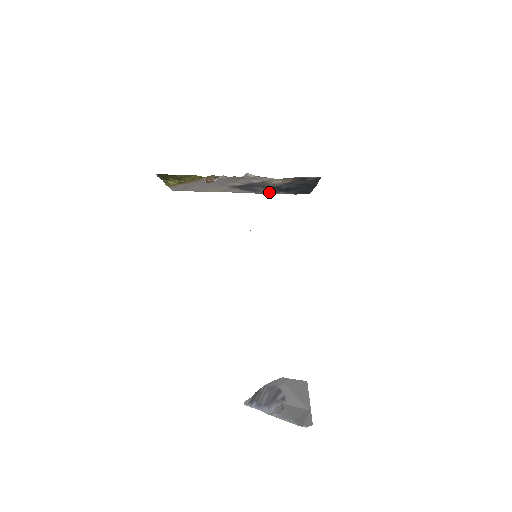
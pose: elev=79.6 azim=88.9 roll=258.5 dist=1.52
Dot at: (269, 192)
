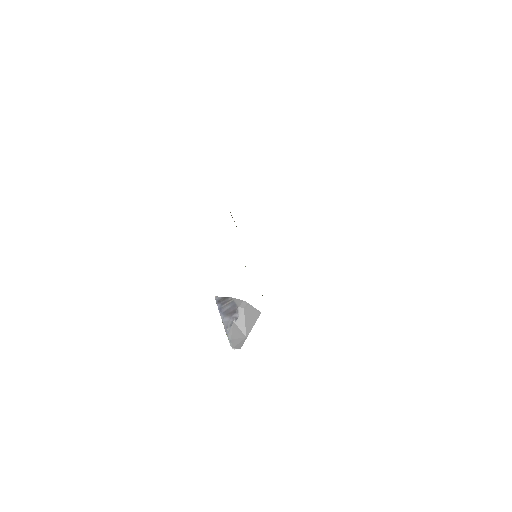
Dot at: occluded
